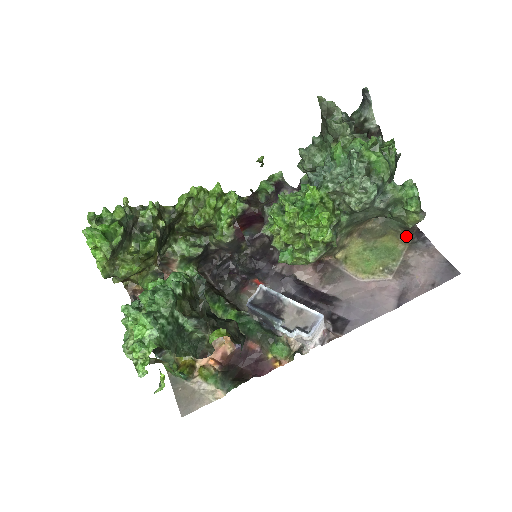
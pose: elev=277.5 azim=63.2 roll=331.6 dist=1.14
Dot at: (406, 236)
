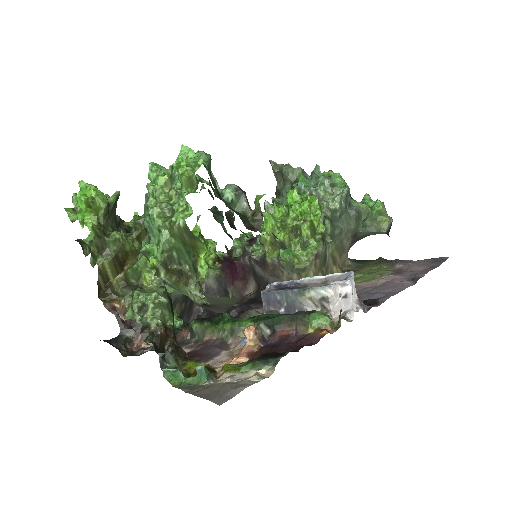
Dot at: (383, 263)
